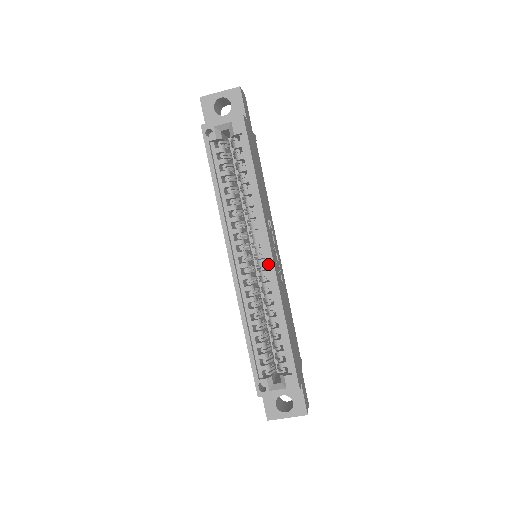
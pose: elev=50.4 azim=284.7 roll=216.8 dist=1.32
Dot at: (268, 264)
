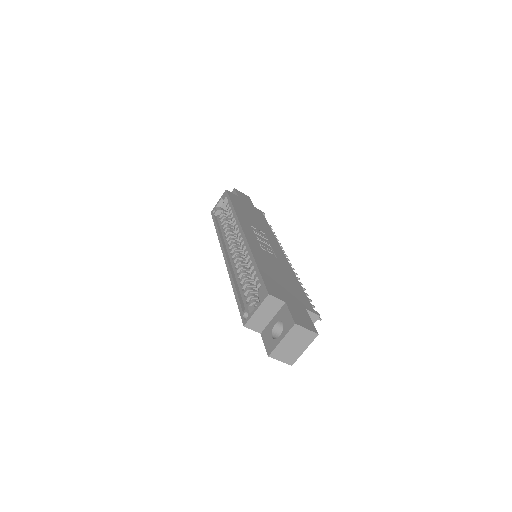
Dot at: occluded
